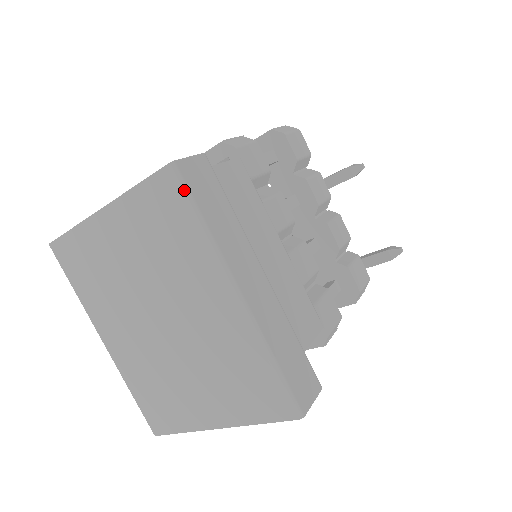
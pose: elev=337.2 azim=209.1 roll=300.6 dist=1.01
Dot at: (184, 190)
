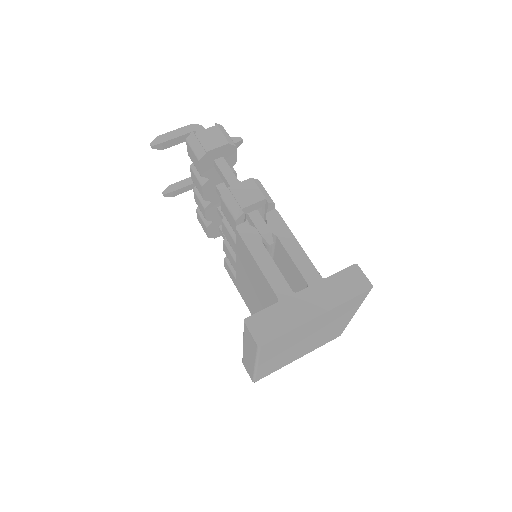
Dot at: occluded
